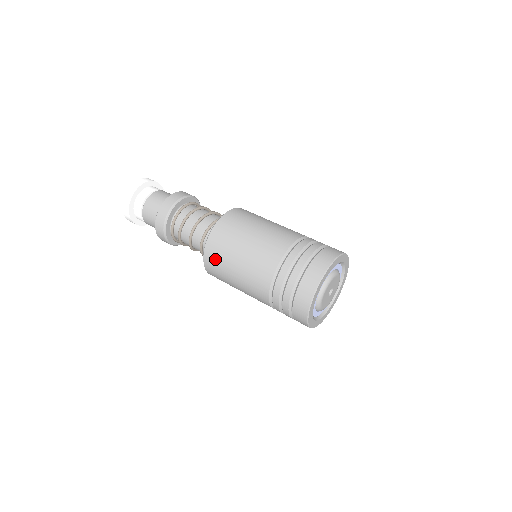
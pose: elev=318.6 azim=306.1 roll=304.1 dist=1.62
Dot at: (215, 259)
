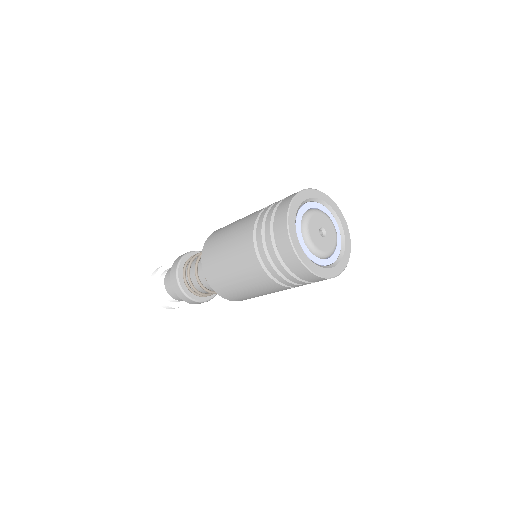
Dot at: occluded
